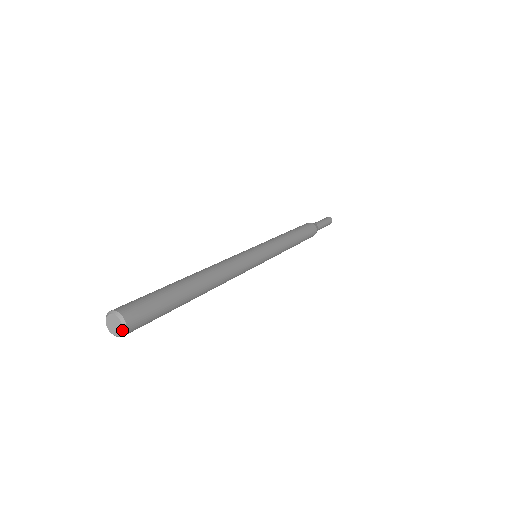
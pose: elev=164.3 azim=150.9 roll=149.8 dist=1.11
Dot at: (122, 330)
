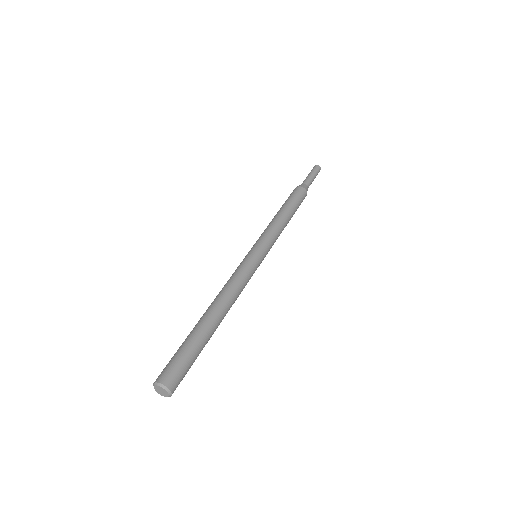
Dot at: (168, 396)
